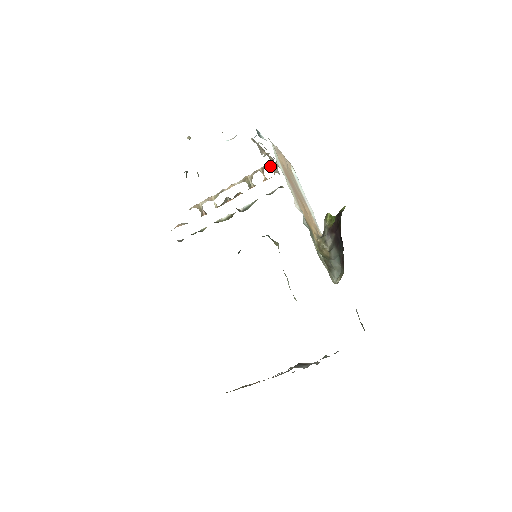
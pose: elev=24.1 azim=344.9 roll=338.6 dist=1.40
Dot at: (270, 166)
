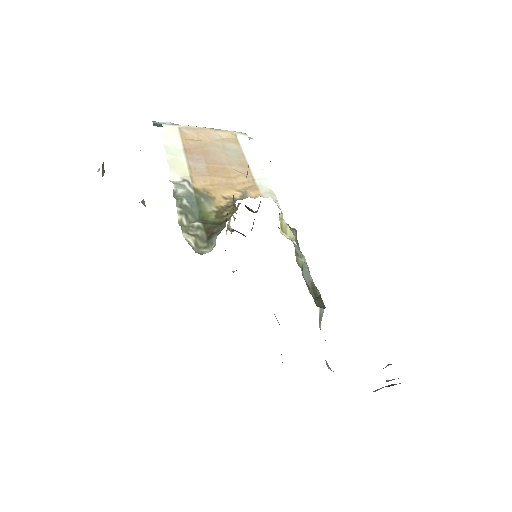
Dot at: occluded
